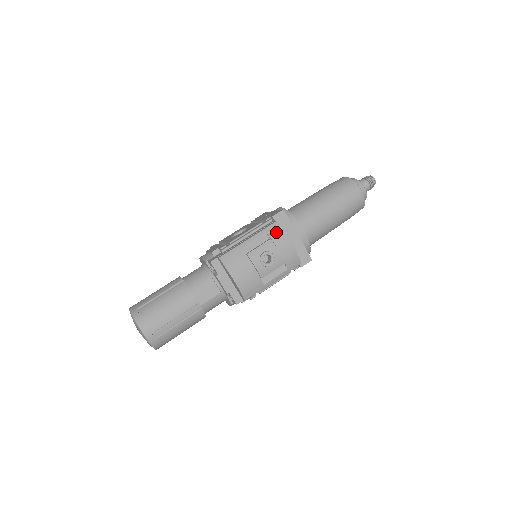
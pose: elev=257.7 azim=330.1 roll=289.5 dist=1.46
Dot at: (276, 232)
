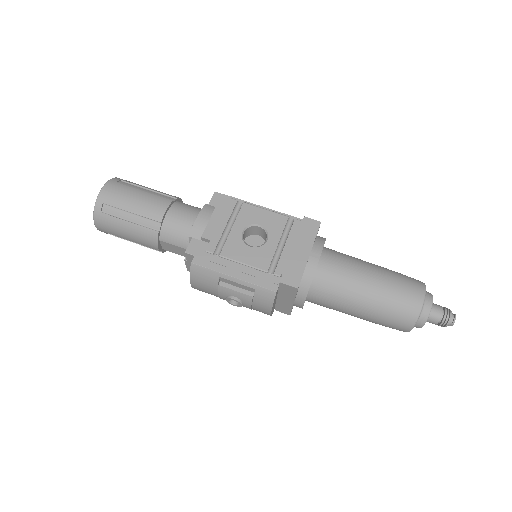
Dot at: (264, 298)
